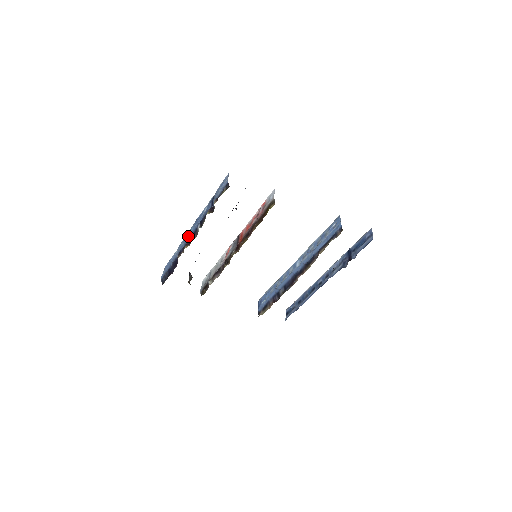
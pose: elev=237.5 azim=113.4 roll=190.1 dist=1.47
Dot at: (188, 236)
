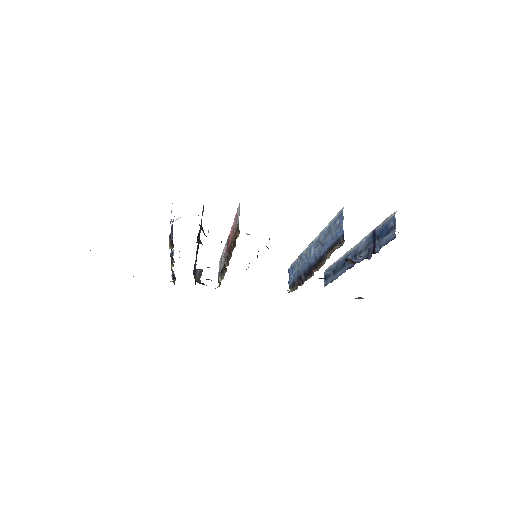
Dot at: occluded
